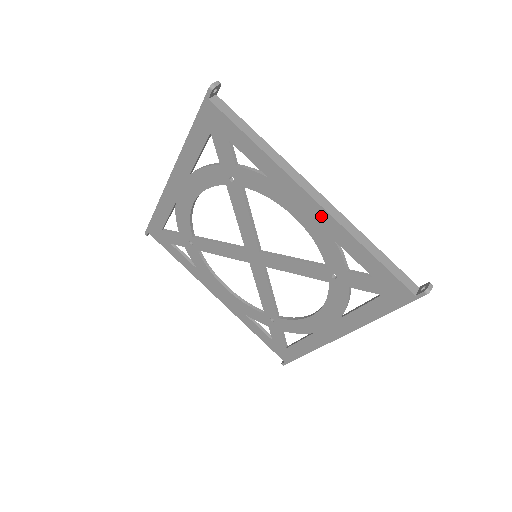
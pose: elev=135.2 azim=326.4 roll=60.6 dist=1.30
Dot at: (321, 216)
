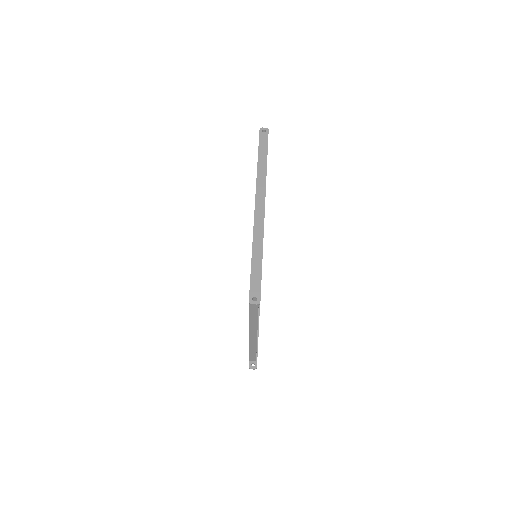
Dot at: occluded
